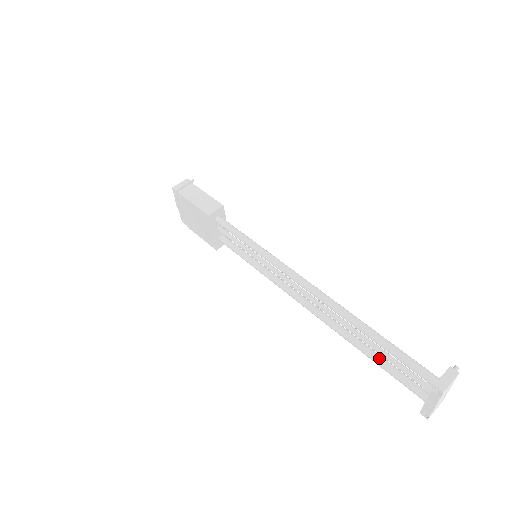
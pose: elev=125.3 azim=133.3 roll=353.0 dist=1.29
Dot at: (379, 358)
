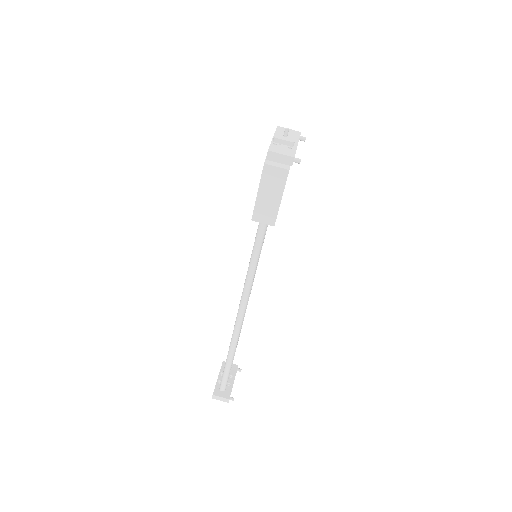
Dot at: occluded
